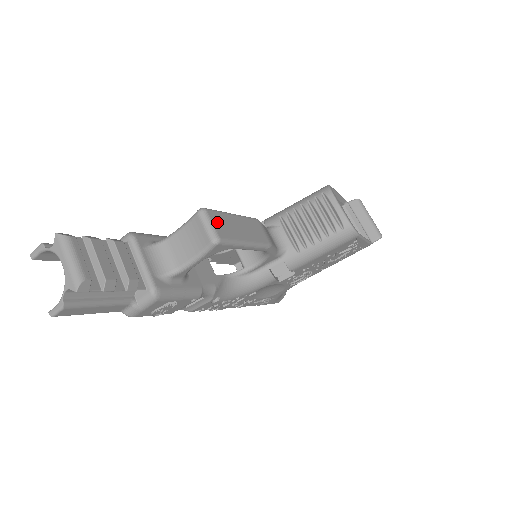
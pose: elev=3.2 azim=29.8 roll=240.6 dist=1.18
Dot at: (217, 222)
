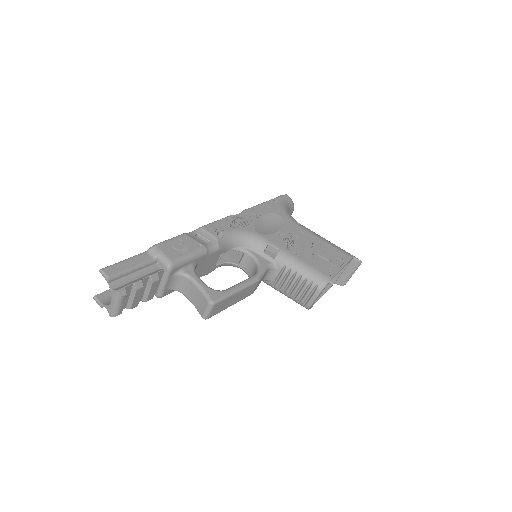
Dot at: (216, 309)
